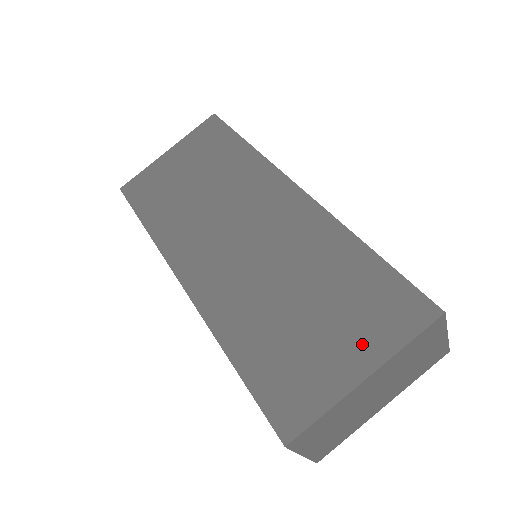
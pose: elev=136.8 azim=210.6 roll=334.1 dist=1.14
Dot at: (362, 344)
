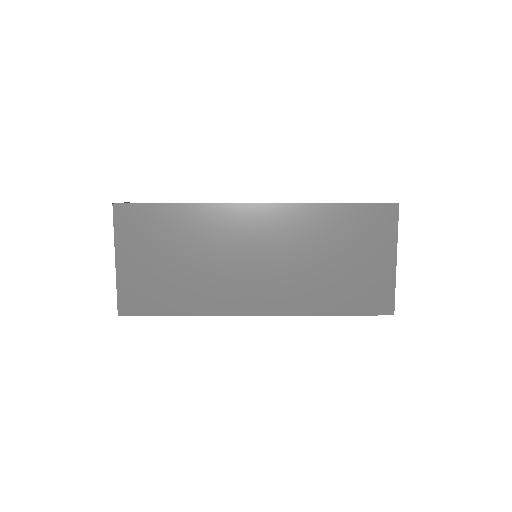
Dot at: (381, 249)
